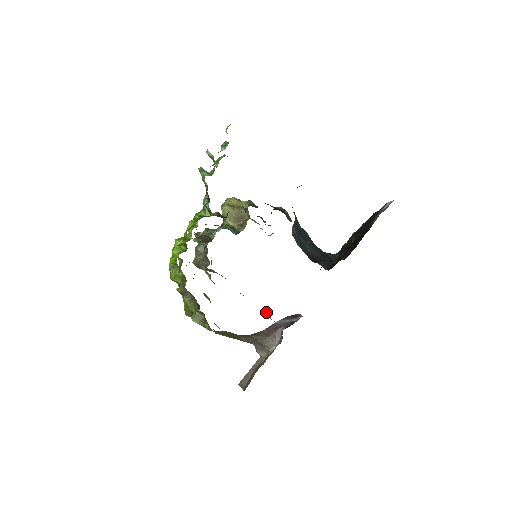
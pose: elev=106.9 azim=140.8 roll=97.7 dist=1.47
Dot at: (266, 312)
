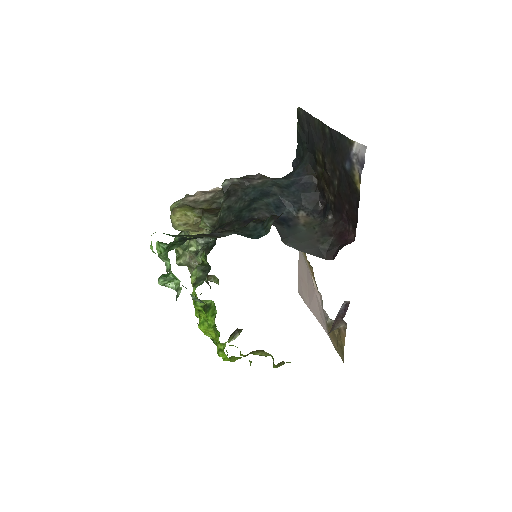
Dot at: occluded
